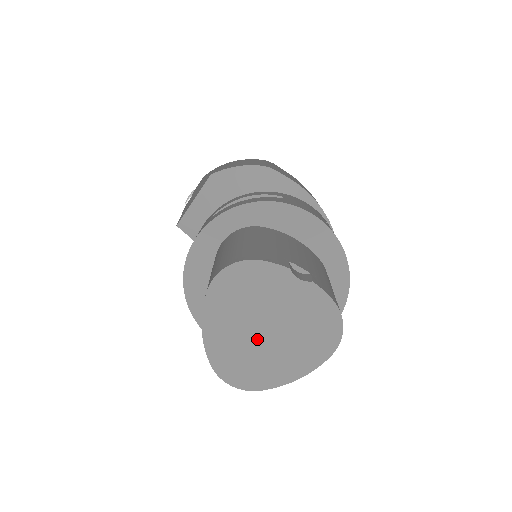
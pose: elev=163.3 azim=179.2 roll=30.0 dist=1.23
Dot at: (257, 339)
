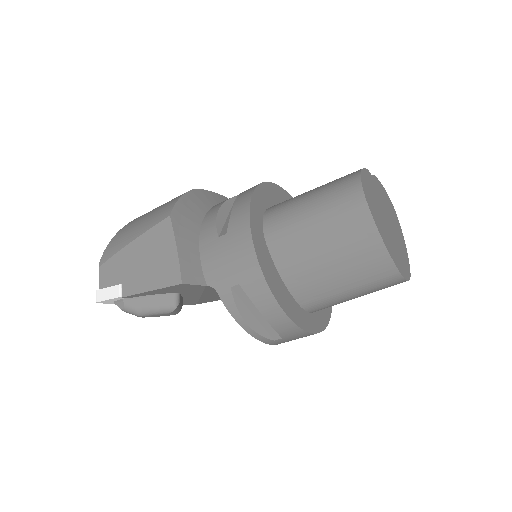
Dot at: (391, 232)
